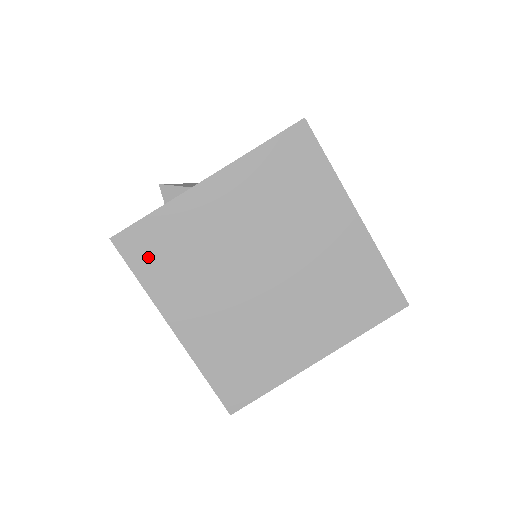
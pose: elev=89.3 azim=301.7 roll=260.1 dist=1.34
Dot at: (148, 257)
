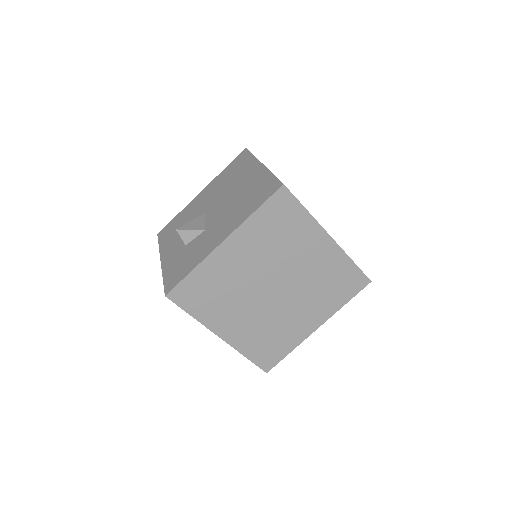
Dot at: (194, 300)
